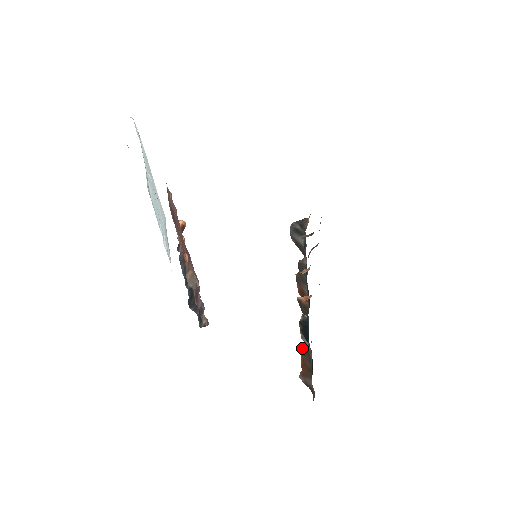
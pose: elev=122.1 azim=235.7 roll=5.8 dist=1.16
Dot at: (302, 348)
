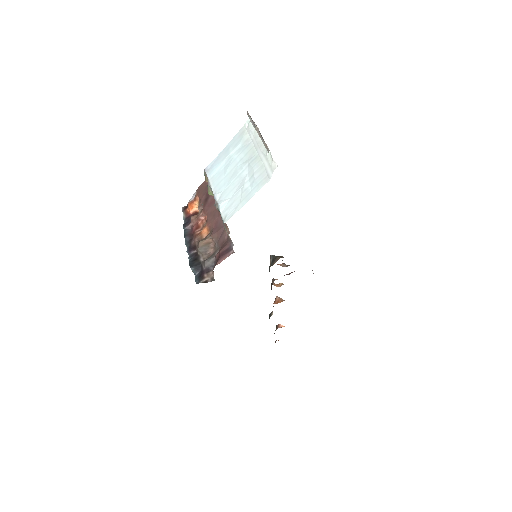
Dot at: (276, 328)
